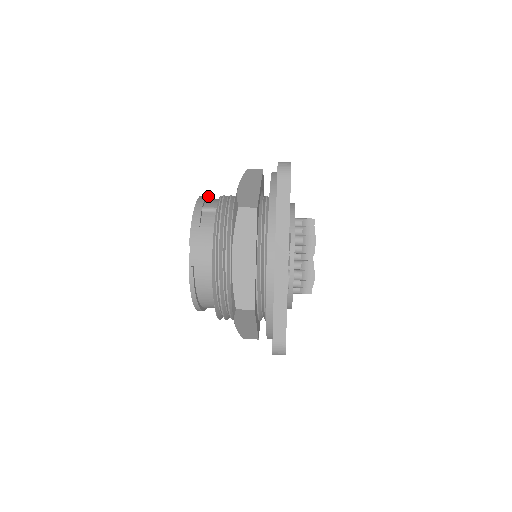
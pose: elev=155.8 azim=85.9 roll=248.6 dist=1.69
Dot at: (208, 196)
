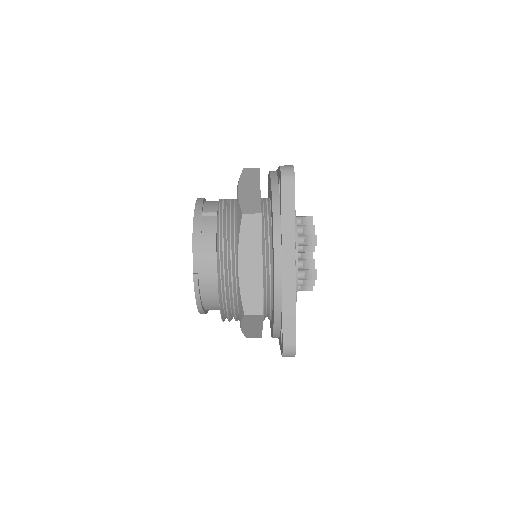
Dot at: occluded
